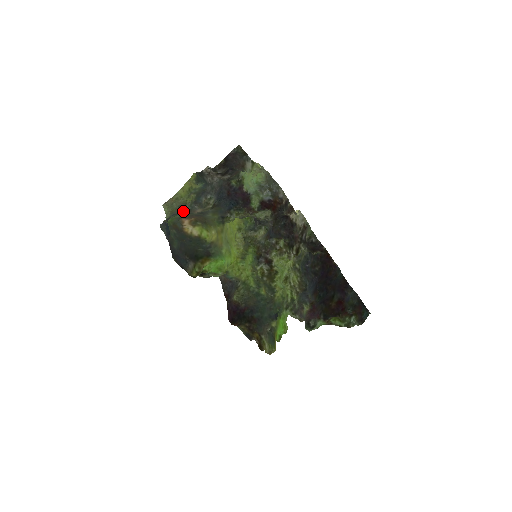
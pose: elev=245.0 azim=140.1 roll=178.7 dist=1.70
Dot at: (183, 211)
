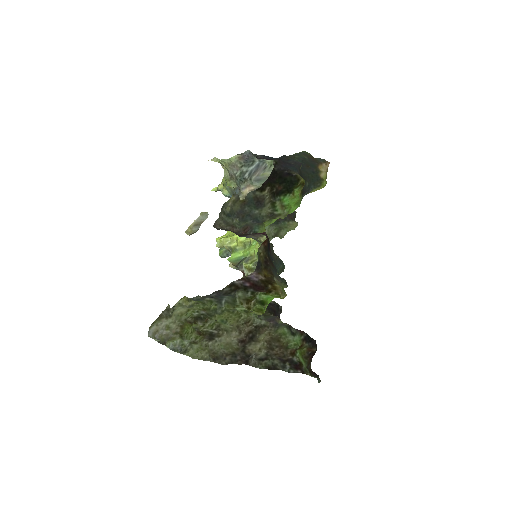
Dot at: (237, 176)
